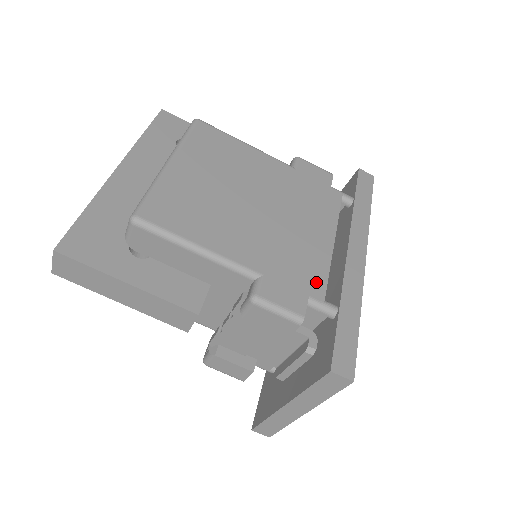
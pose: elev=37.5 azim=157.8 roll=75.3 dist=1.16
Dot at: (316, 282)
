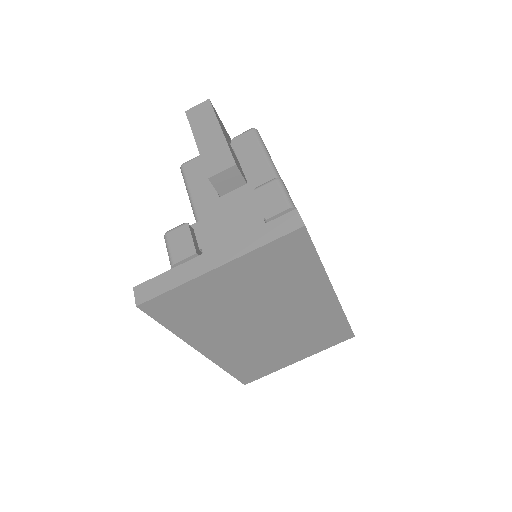
Dot at: occluded
